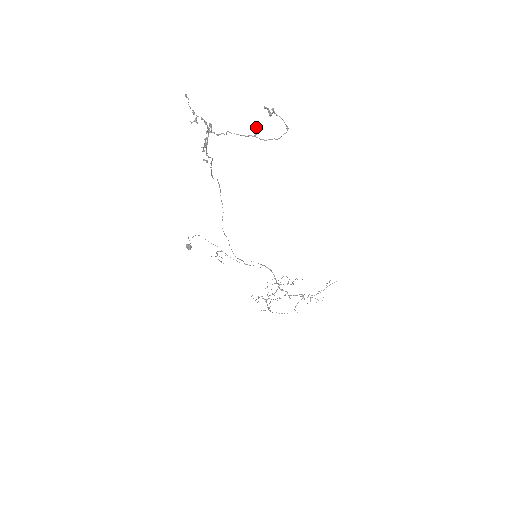
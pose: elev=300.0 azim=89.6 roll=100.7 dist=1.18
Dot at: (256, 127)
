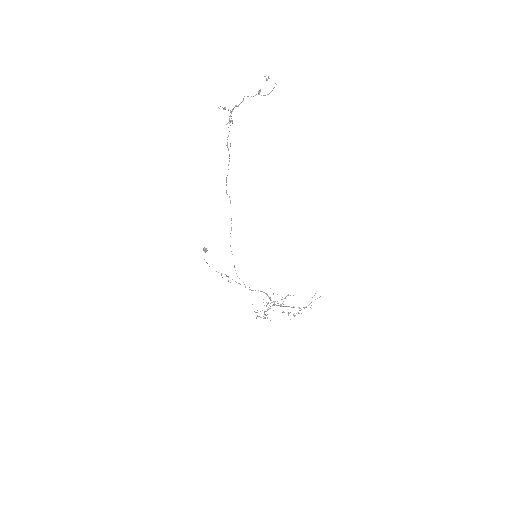
Dot at: (260, 89)
